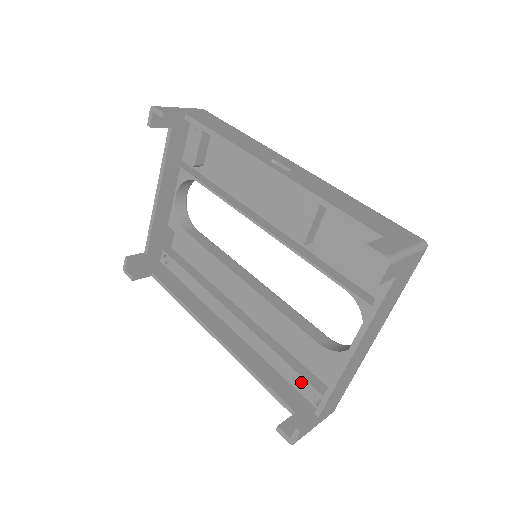
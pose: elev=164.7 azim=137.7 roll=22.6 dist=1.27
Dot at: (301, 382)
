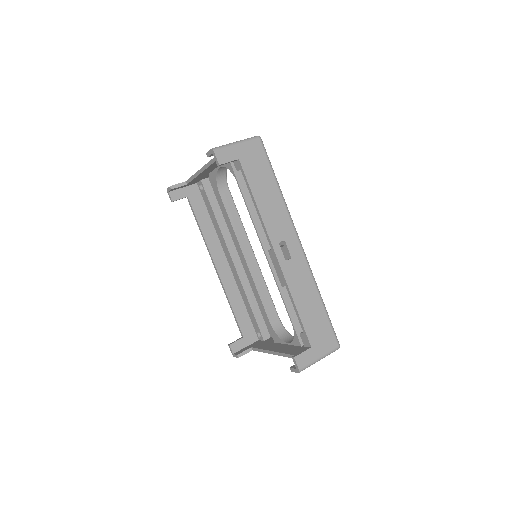
Dot at: (255, 322)
